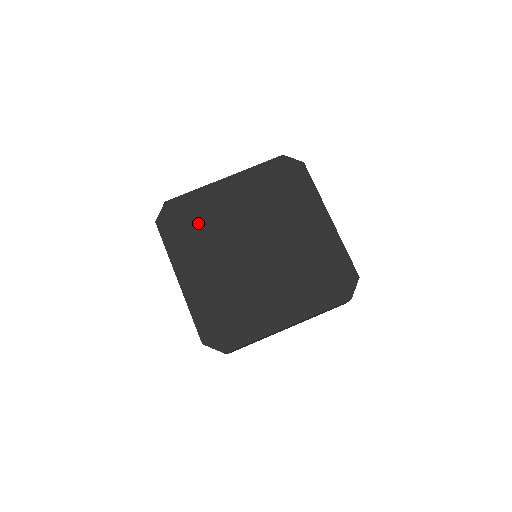
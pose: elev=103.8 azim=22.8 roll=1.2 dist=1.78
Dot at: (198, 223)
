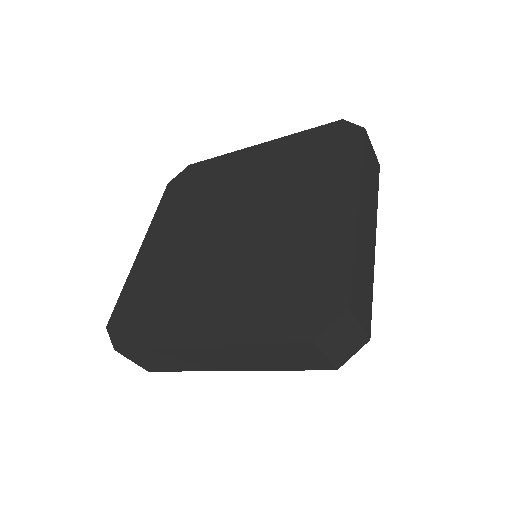
Dot at: (200, 189)
